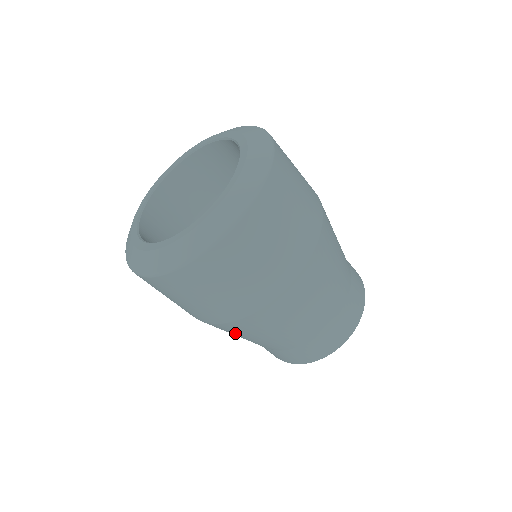
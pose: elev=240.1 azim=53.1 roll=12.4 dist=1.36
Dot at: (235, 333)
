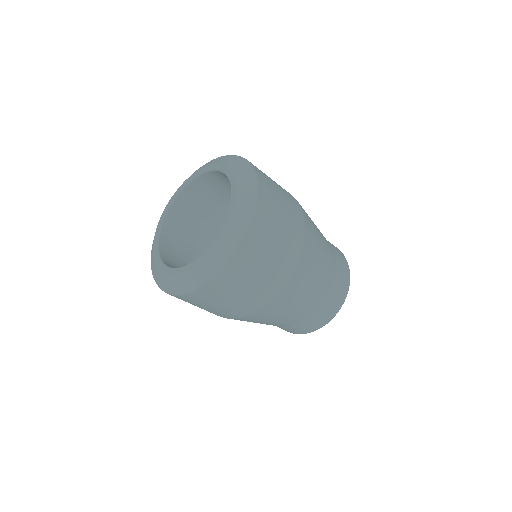
Dot at: (258, 321)
